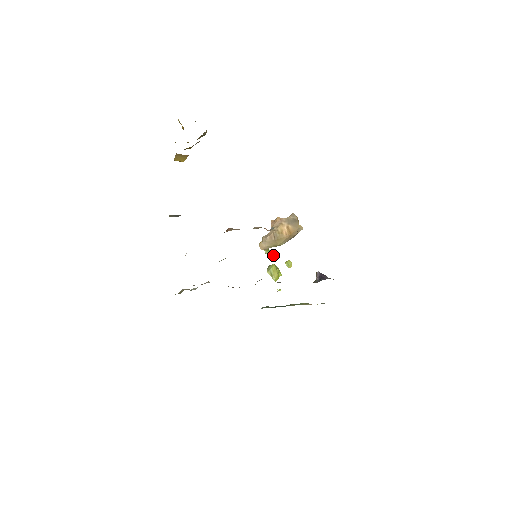
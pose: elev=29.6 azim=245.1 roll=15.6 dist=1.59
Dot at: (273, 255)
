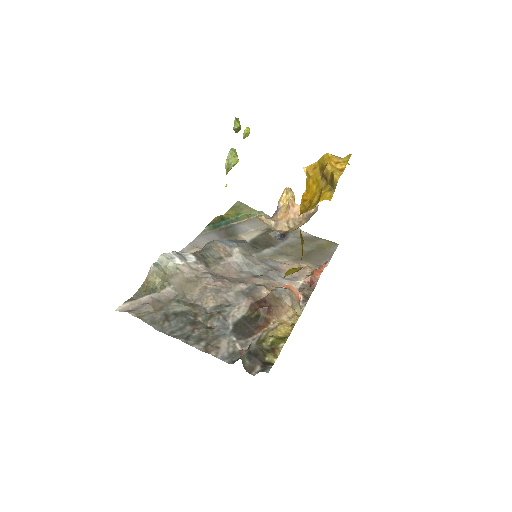
Dot at: occluded
